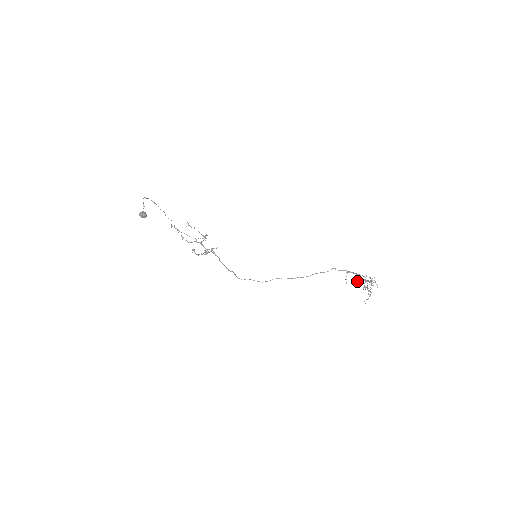
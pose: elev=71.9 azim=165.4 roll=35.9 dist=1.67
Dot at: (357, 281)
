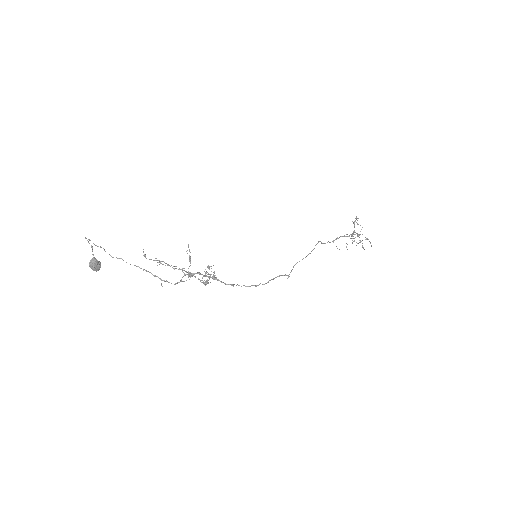
Dot at: occluded
